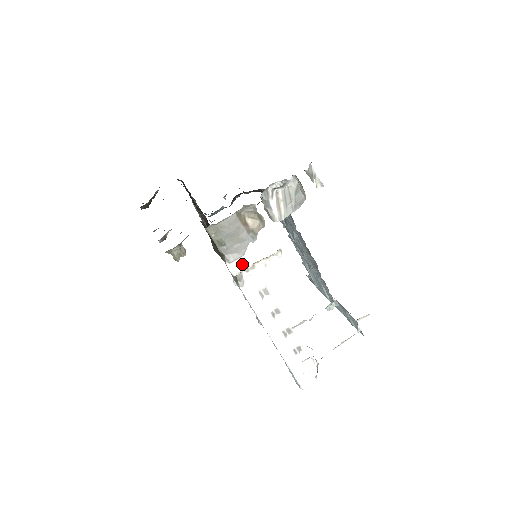
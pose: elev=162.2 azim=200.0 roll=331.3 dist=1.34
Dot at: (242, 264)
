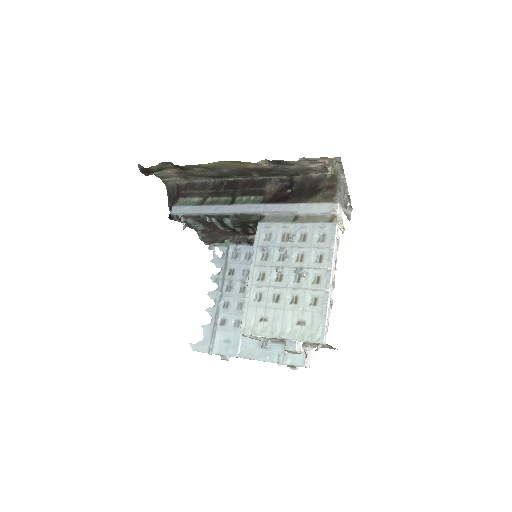
Dot at: (341, 212)
